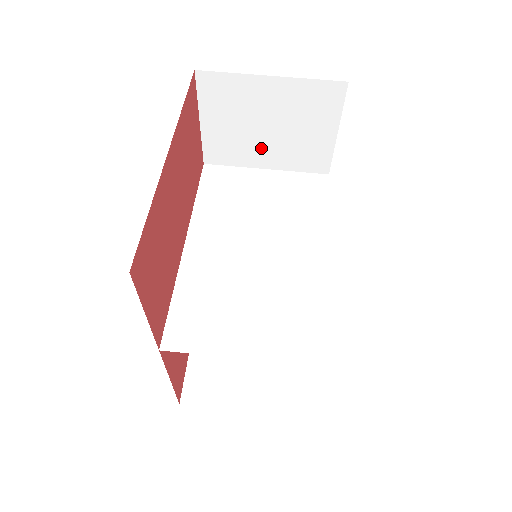
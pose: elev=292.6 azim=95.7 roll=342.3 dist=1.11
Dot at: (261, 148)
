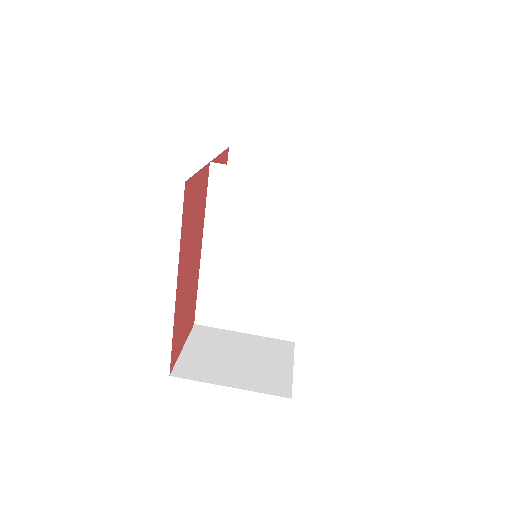
Dot at: occluded
